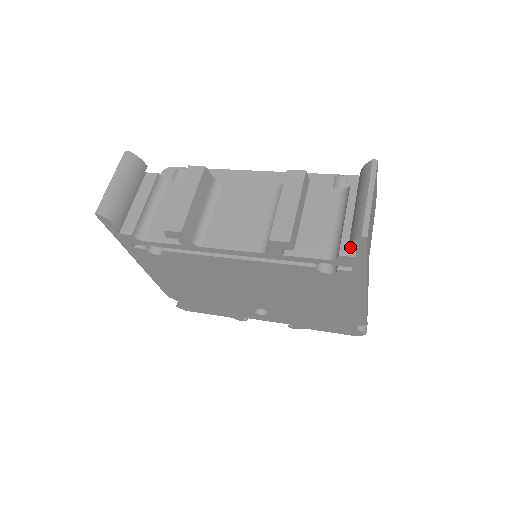
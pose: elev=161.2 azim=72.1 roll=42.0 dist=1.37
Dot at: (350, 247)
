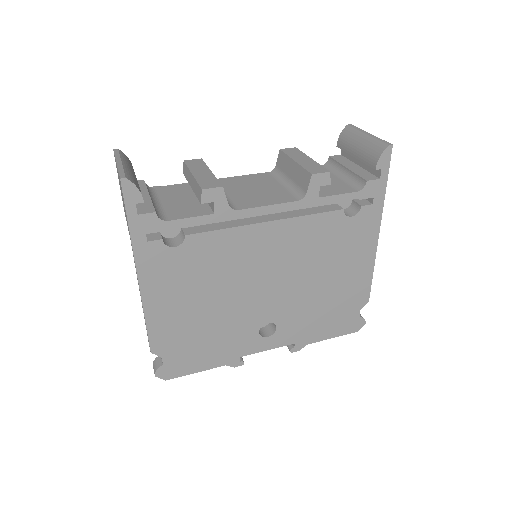
Dot at: (378, 164)
